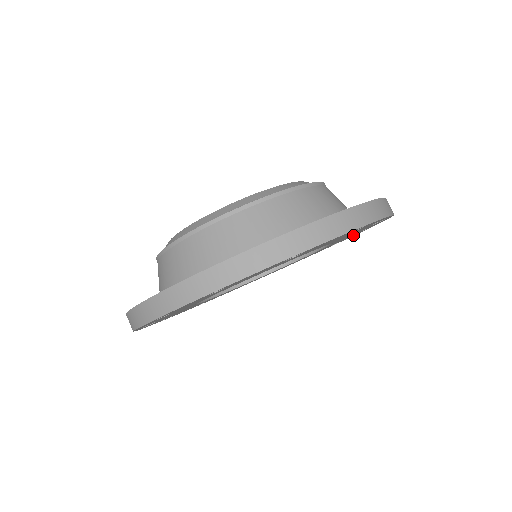
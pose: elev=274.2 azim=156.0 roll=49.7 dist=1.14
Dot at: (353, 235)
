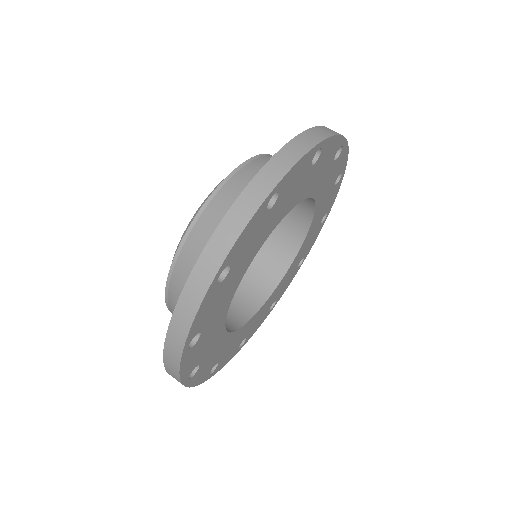
Dot at: (288, 282)
